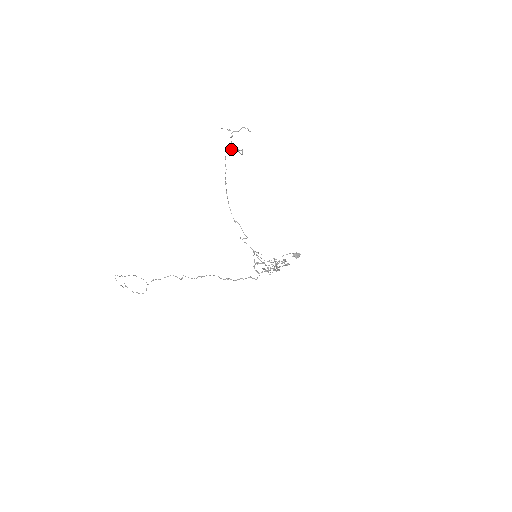
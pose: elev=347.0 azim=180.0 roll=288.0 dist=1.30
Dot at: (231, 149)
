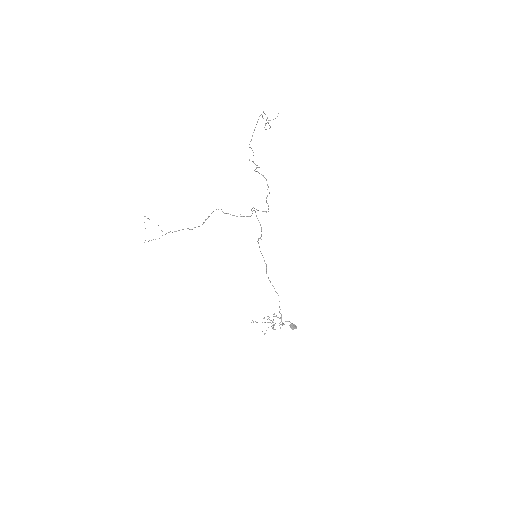
Dot at: (263, 112)
